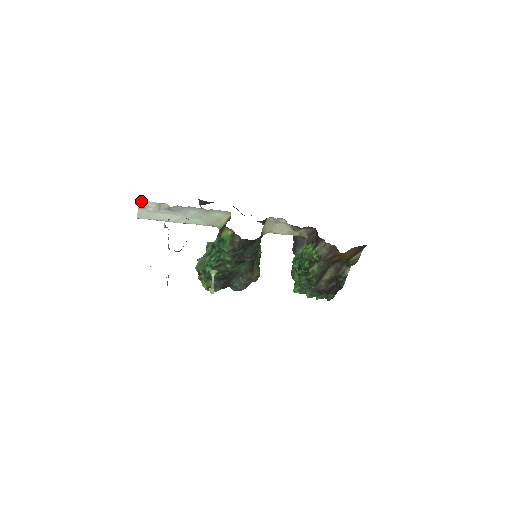
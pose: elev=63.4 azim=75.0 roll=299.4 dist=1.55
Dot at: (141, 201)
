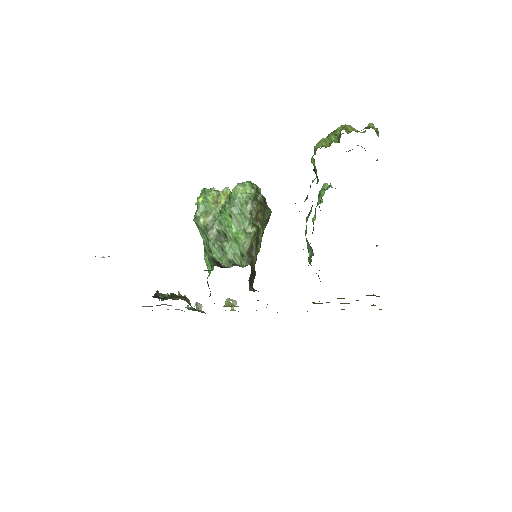
Dot at: occluded
